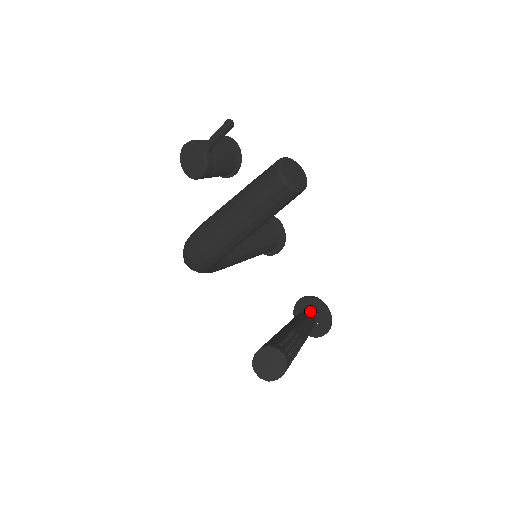
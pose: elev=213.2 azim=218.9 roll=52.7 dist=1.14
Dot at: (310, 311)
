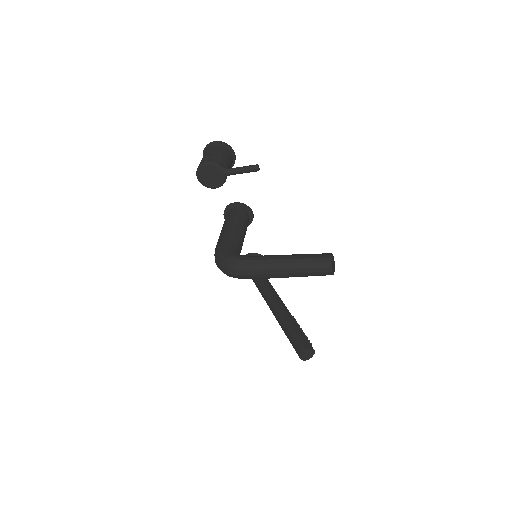
Dot at: occluded
